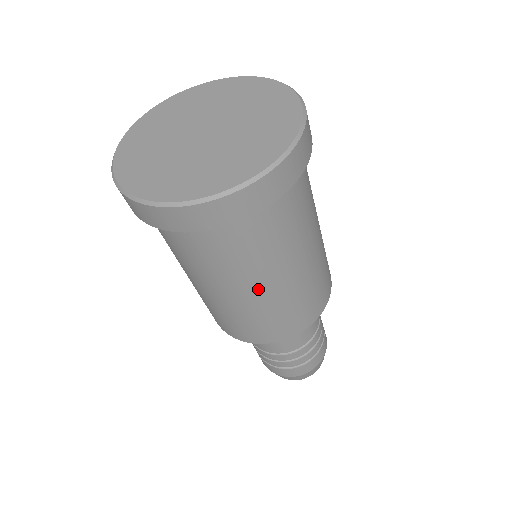
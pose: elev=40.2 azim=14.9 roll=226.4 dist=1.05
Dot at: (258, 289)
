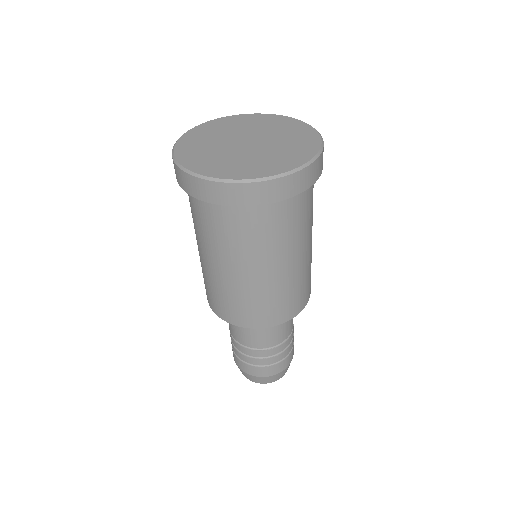
Dot at: (265, 270)
